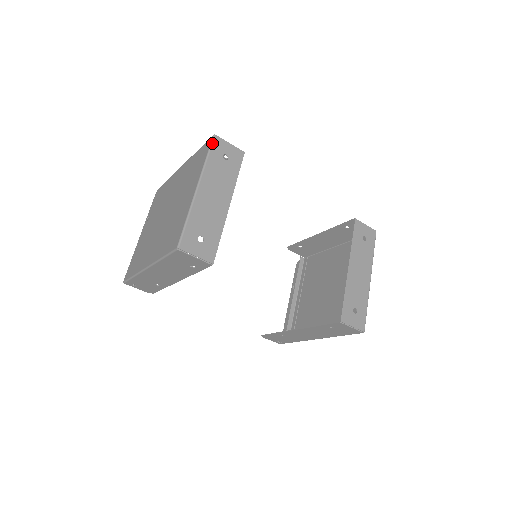
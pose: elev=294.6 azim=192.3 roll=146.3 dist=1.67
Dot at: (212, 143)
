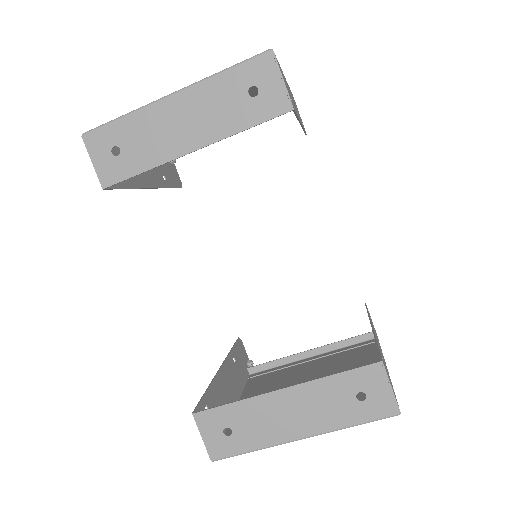
Dot at: (254, 57)
